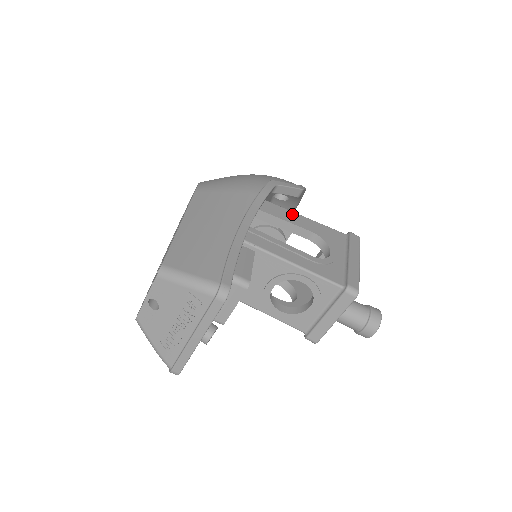
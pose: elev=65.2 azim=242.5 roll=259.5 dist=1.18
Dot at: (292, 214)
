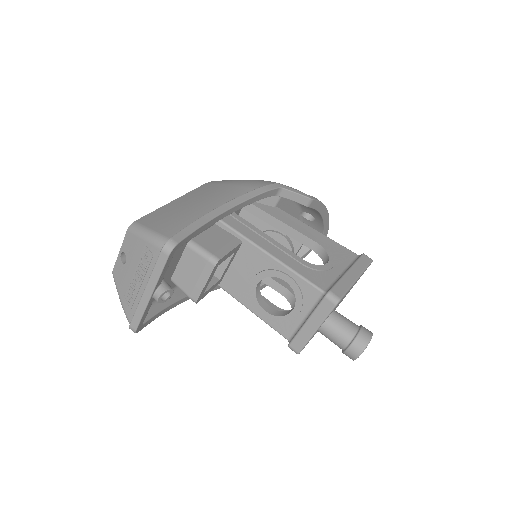
Dot at: (303, 225)
